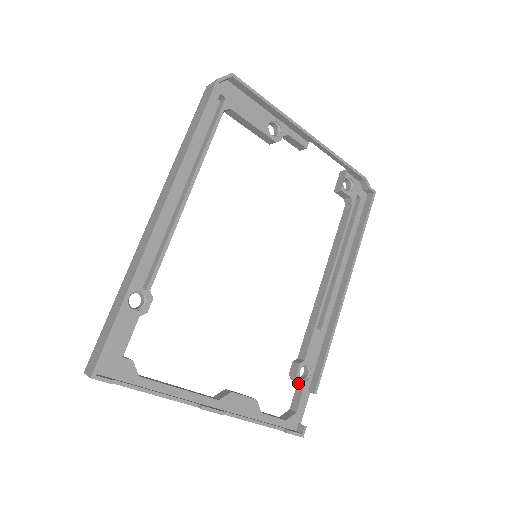
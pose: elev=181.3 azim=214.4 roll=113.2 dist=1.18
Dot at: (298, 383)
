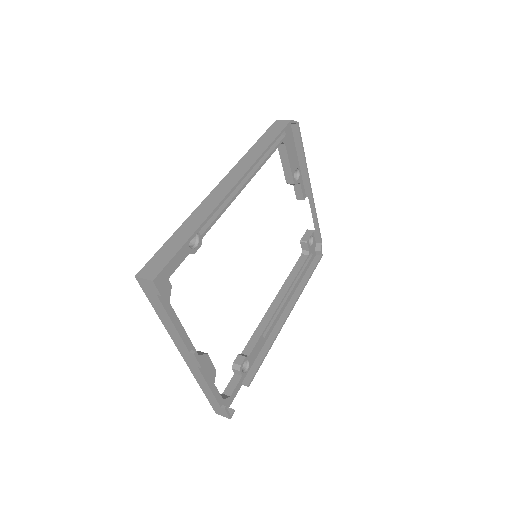
Dot at: (235, 374)
